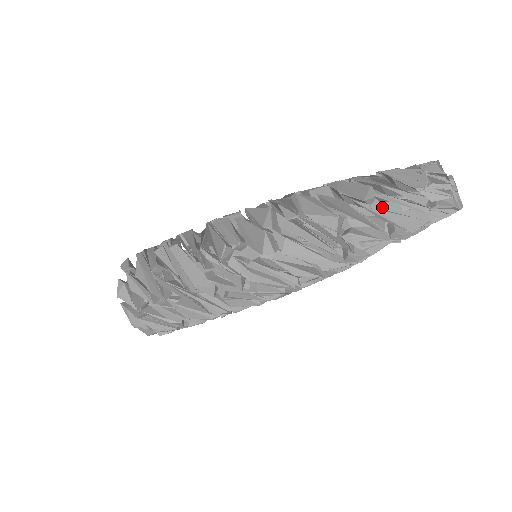
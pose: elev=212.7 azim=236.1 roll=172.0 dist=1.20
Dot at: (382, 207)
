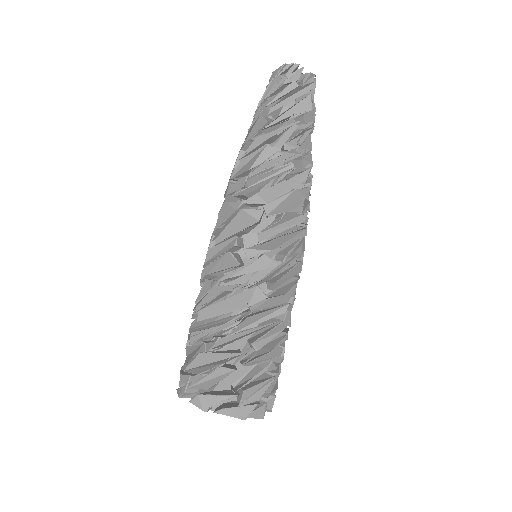
Dot at: occluded
